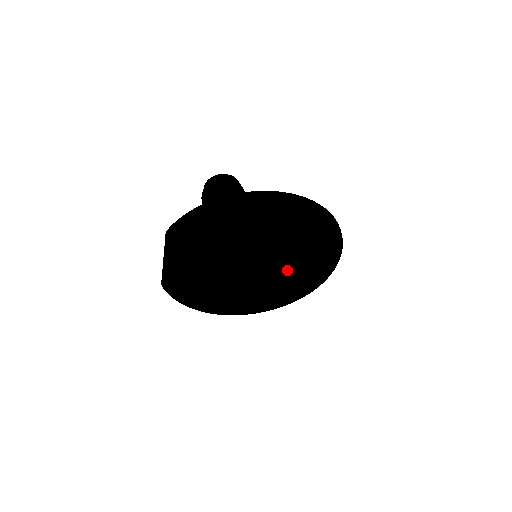
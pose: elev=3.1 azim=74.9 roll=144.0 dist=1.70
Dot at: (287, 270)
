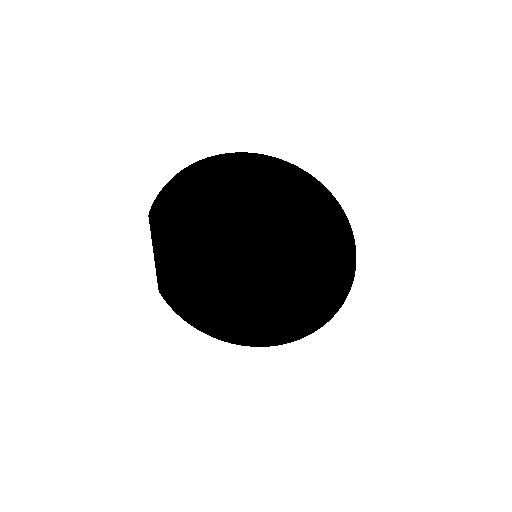
Dot at: (289, 270)
